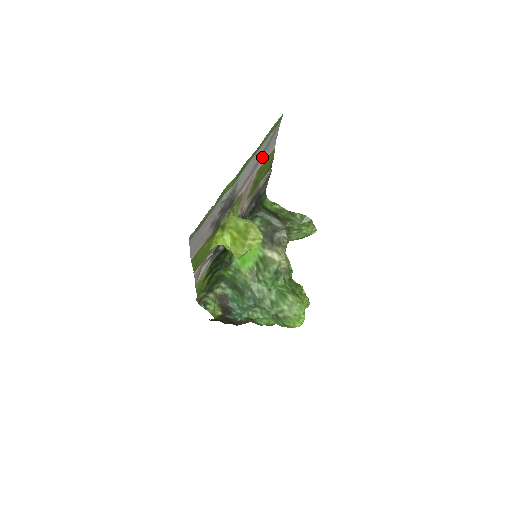
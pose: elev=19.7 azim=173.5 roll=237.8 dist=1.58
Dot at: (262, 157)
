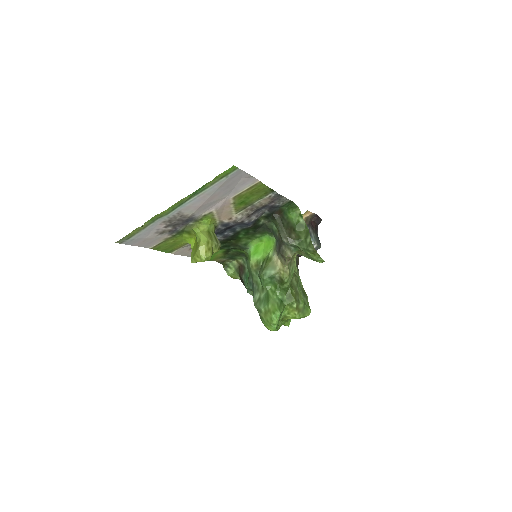
Dot at: (233, 189)
